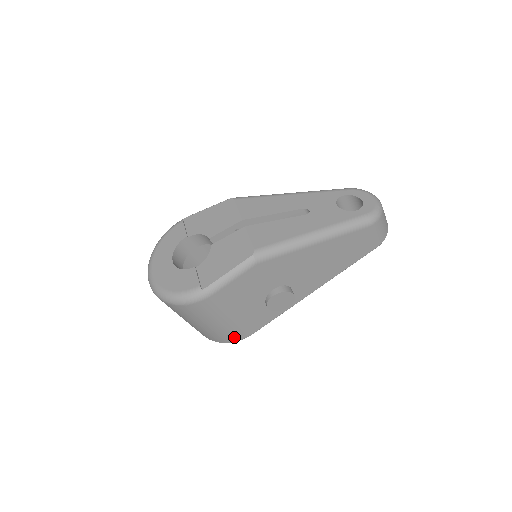
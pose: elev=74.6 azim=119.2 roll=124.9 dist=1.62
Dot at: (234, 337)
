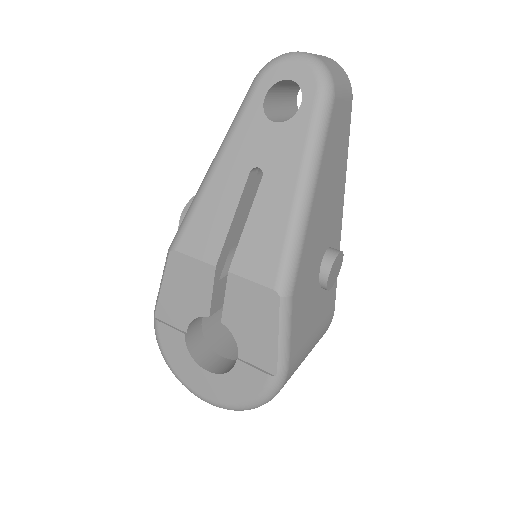
Dot at: (324, 332)
